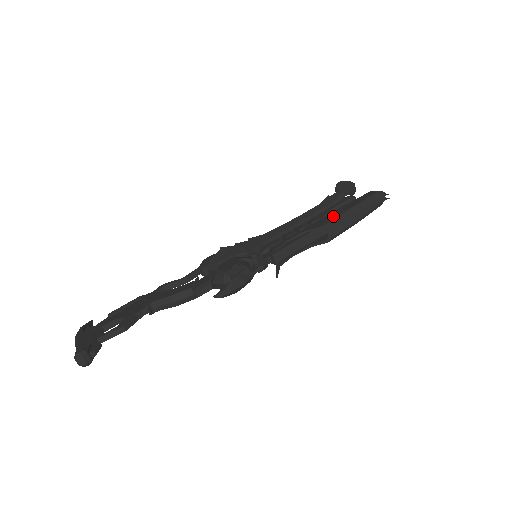
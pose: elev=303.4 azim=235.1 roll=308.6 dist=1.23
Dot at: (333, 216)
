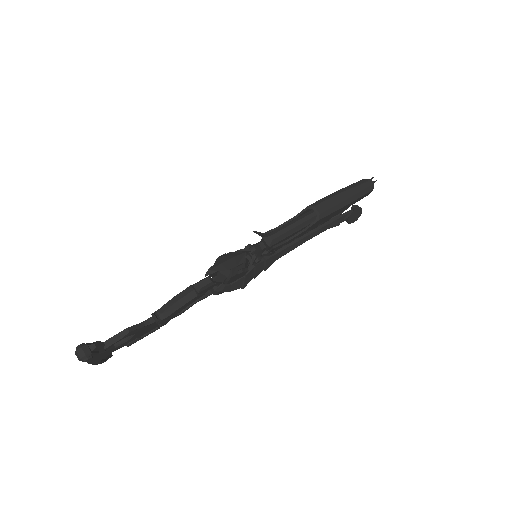
Dot at: occluded
